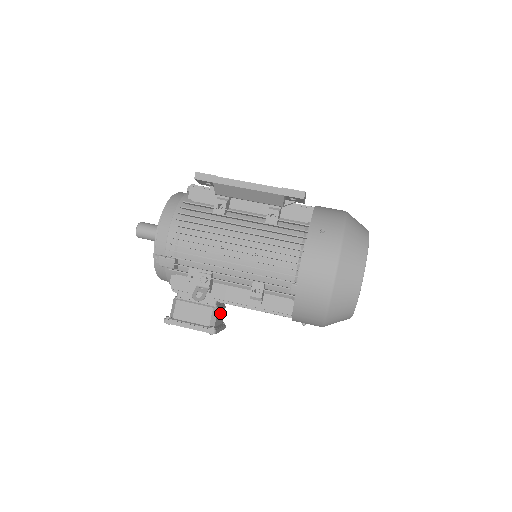
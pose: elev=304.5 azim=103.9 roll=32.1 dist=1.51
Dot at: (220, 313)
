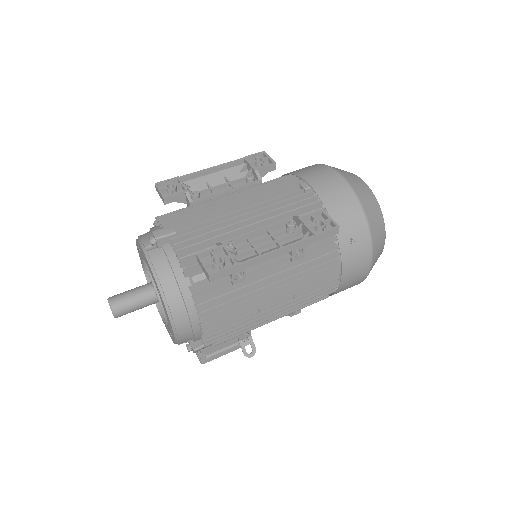
Dot at: occluded
